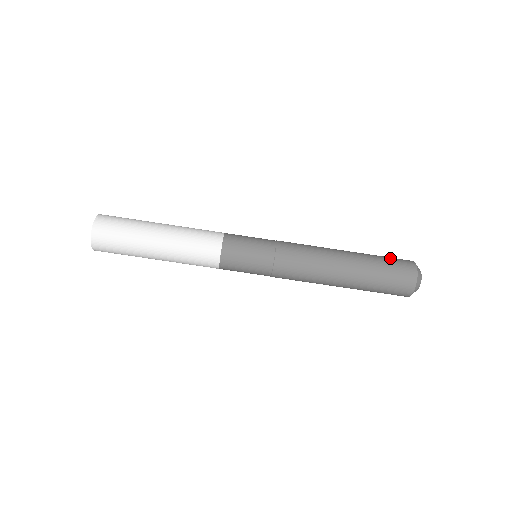
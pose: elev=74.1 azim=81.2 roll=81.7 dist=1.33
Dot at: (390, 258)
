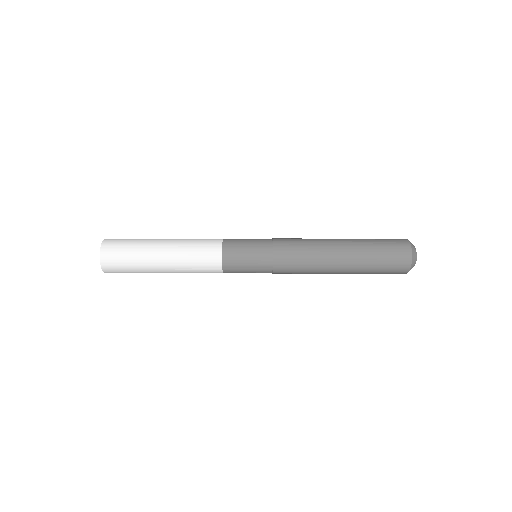
Dot at: occluded
